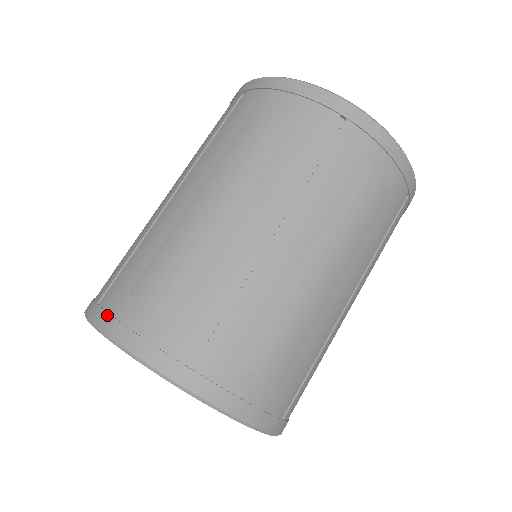
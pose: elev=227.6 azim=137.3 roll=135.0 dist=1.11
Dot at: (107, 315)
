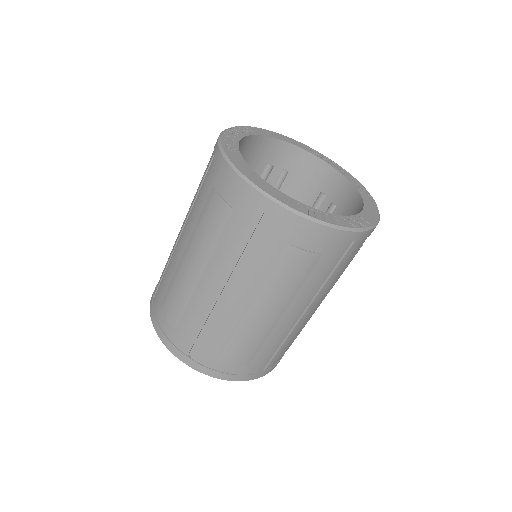
Dot at: (153, 314)
